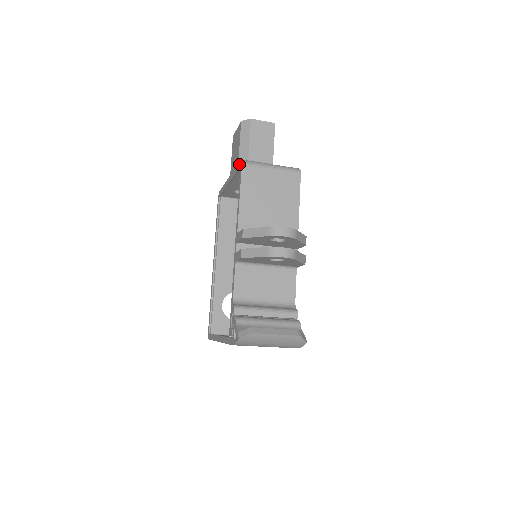
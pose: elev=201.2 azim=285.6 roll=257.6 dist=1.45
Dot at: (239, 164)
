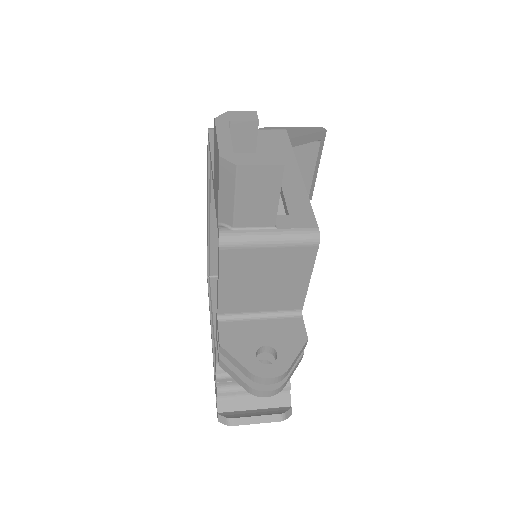
Dot at: occluded
